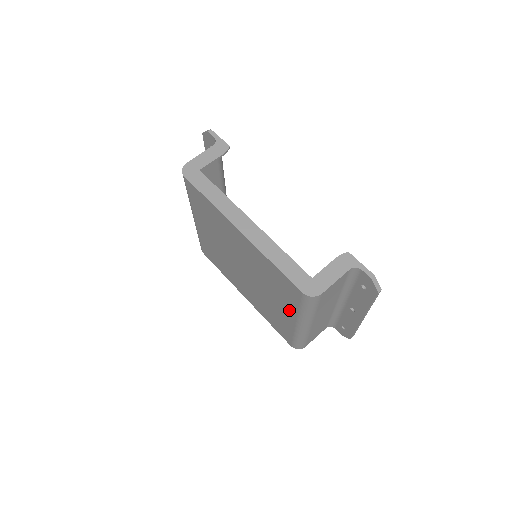
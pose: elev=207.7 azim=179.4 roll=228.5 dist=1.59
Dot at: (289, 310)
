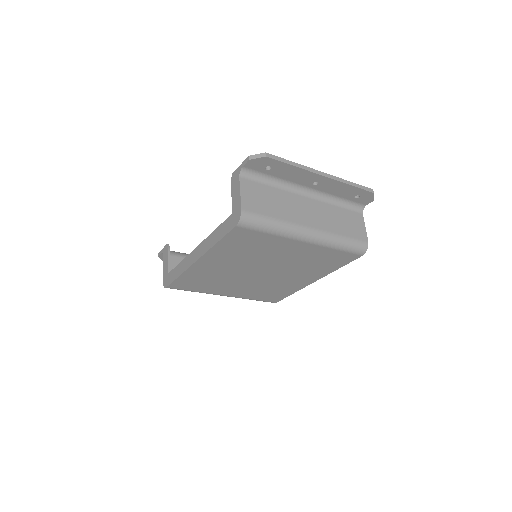
Dot at: (285, 244)
